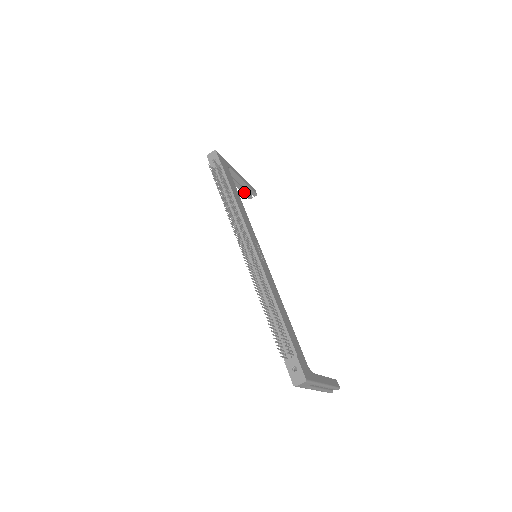
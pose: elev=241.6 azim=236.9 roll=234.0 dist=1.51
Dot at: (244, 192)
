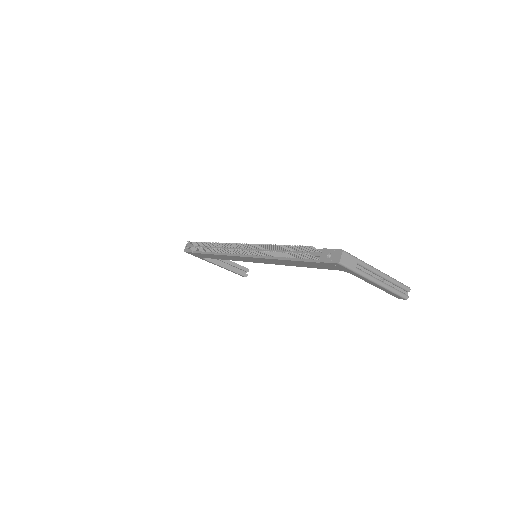
Dot at: (236, 271)
